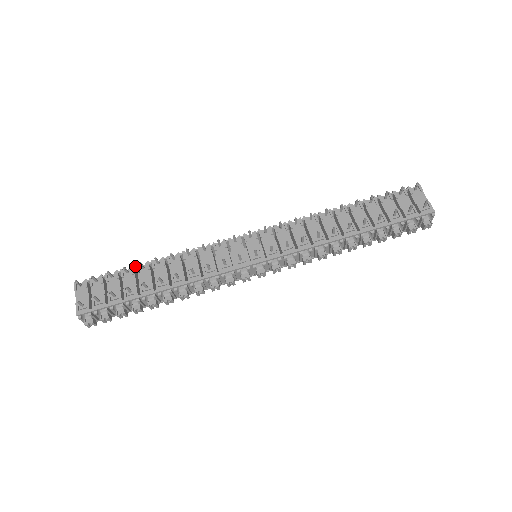
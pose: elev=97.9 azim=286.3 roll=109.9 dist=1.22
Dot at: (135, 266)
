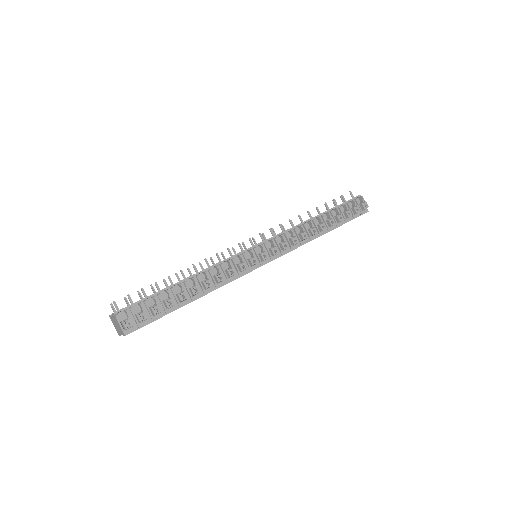
Dot at: occluded
